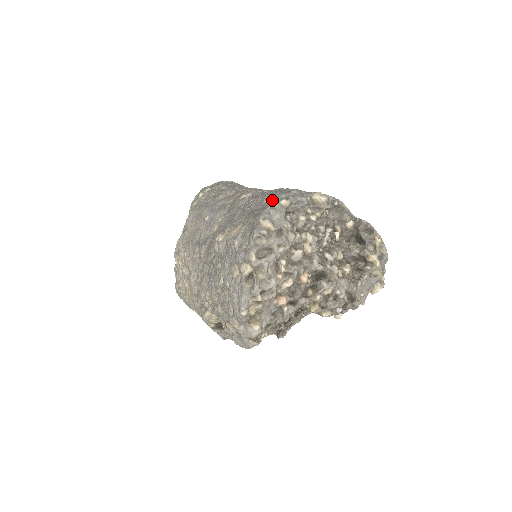
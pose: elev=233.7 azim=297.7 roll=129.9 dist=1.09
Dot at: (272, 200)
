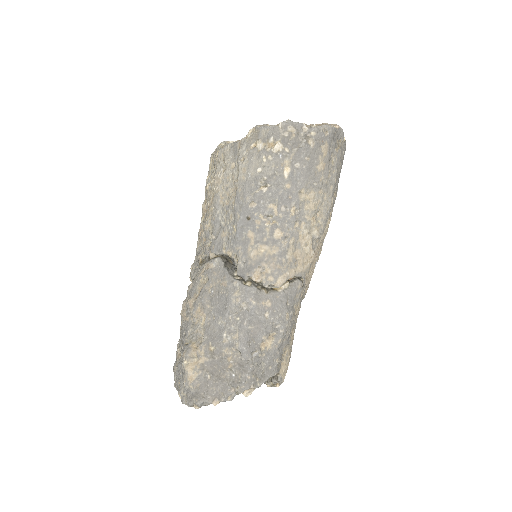
Dot at: (236, 354)
